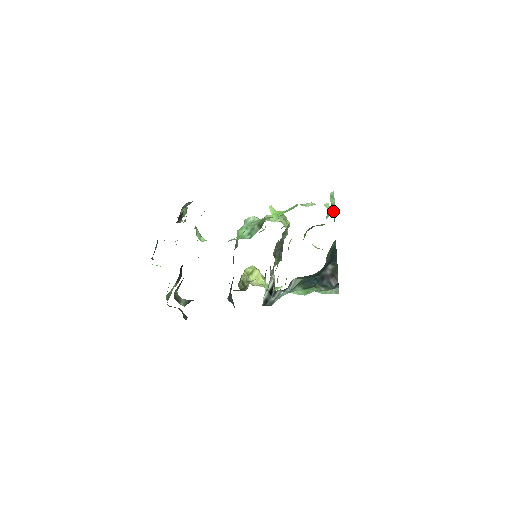
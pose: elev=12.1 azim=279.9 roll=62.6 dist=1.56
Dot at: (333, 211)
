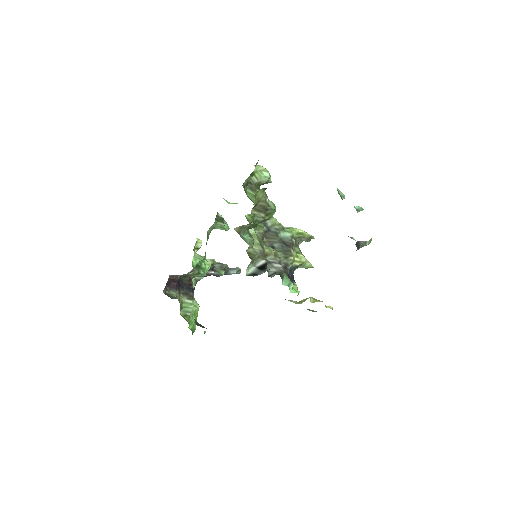
Dot at: (361, 209)
